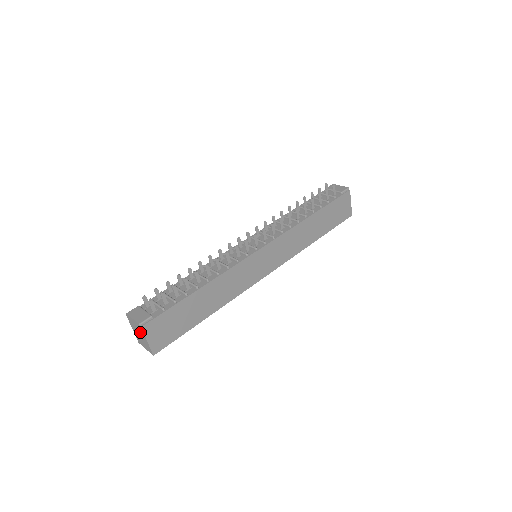
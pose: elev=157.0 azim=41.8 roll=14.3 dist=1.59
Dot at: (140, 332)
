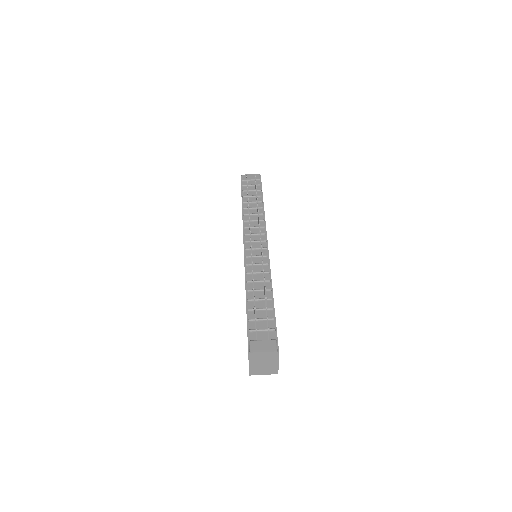
Dot at: (270, 360)
